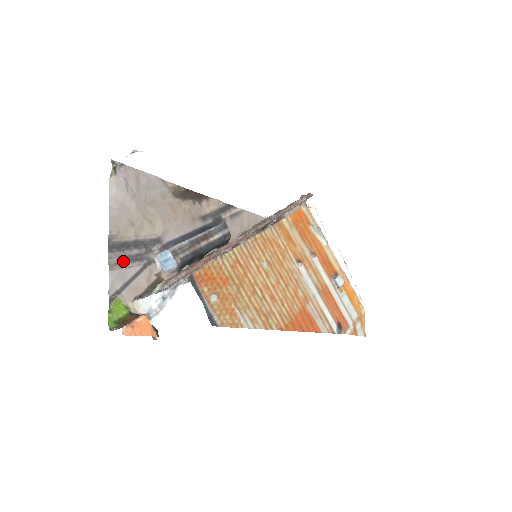
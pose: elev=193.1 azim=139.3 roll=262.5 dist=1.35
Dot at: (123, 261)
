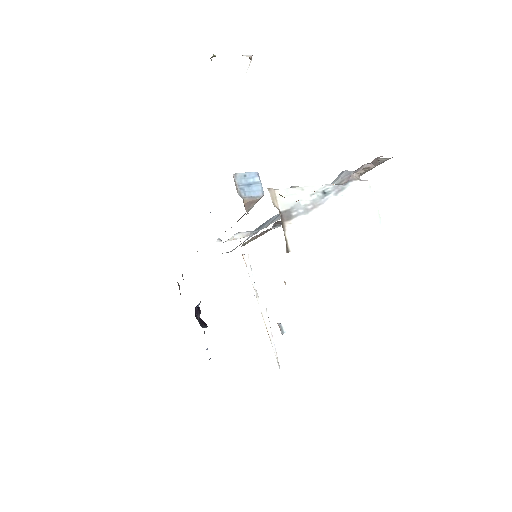
Dot at: occluded
